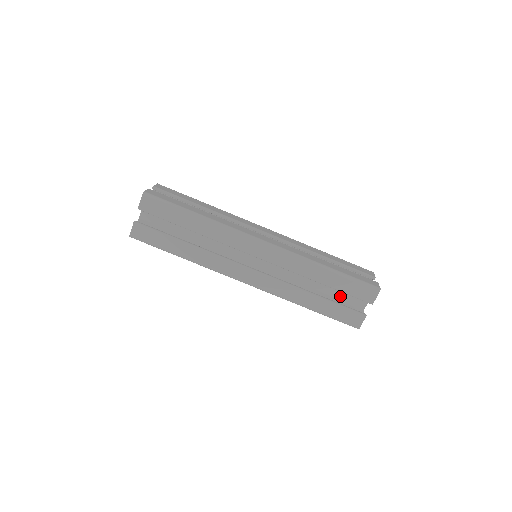
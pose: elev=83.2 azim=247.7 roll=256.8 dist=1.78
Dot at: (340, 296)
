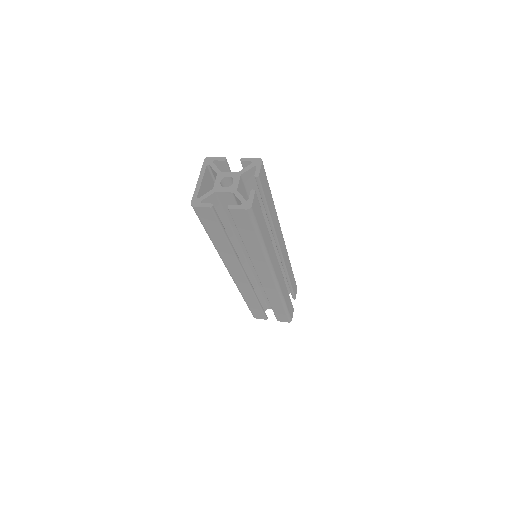
Dot at: occluded
